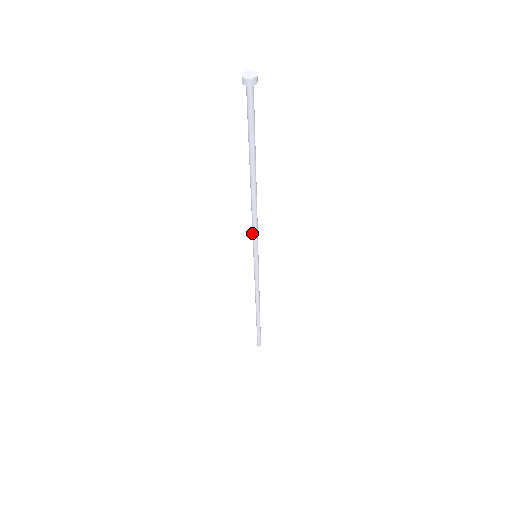
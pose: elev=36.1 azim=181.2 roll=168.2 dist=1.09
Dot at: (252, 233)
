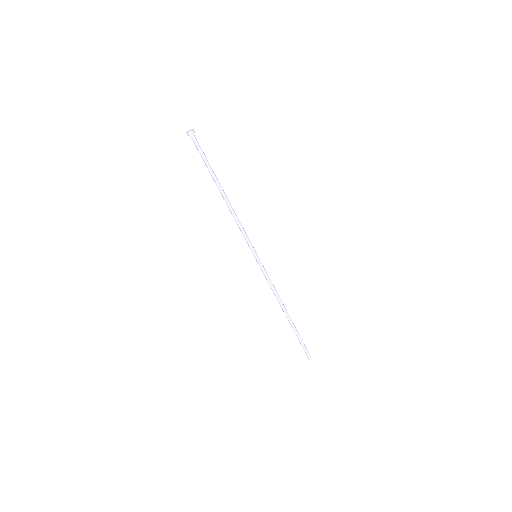
Dot at: occluded
